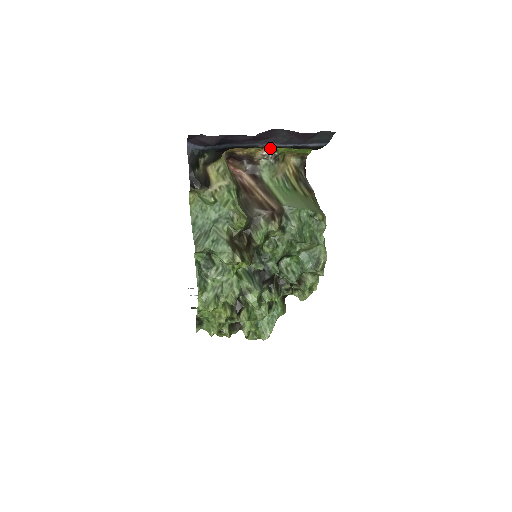
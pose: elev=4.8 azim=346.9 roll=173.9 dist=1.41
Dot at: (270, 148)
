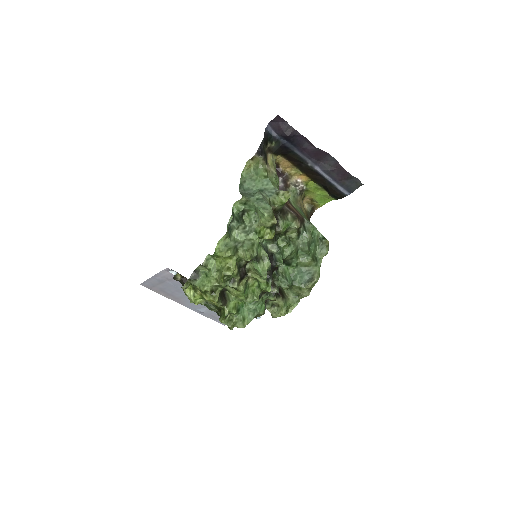
Dot at: (306, 177)
